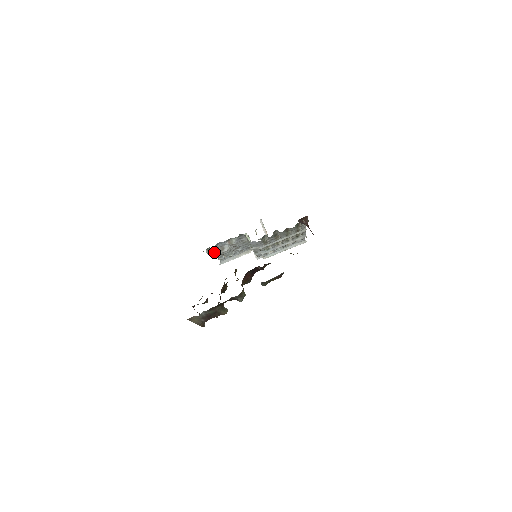
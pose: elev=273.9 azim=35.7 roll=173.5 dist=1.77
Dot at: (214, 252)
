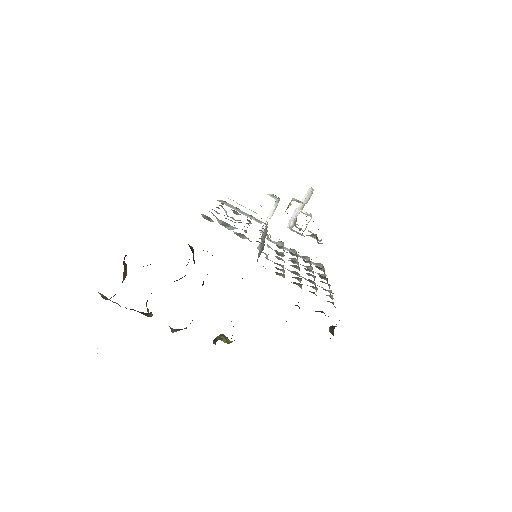
Dot at: (214, 215)
